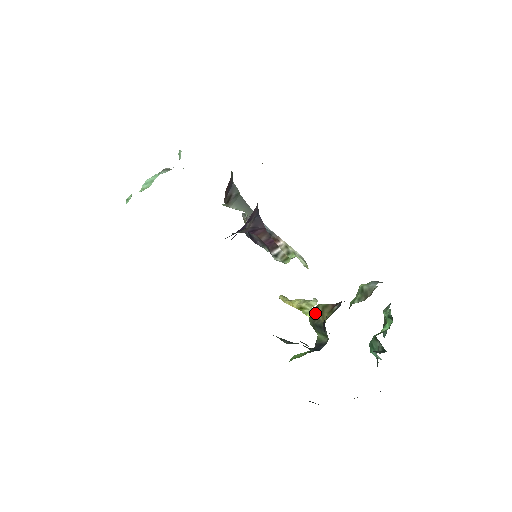
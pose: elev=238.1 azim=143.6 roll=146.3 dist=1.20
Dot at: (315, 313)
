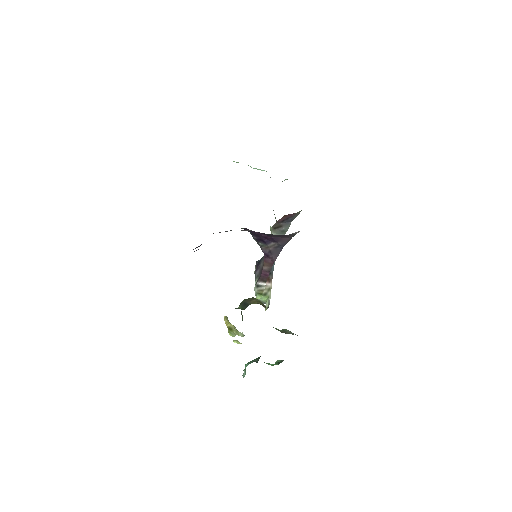
Dot at: (252, 298)
